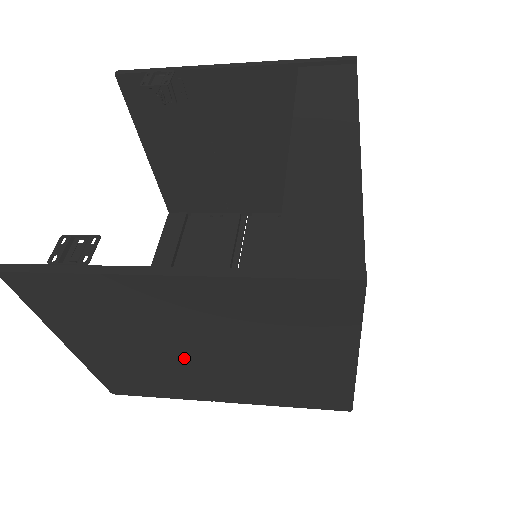
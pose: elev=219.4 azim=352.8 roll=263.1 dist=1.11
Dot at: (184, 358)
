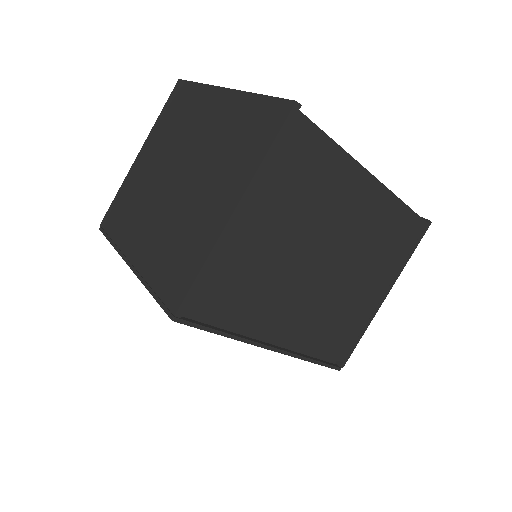
Dot at: (165, 182)
